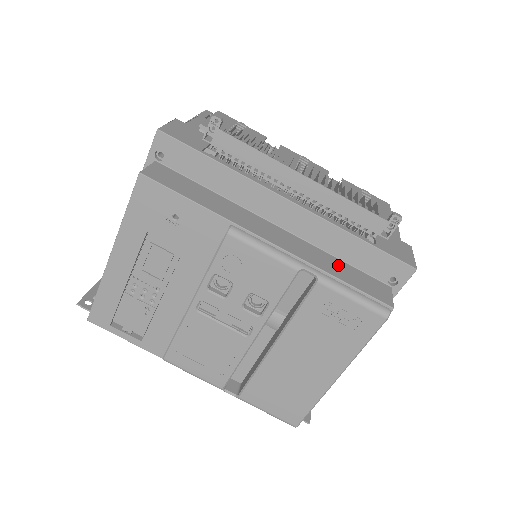
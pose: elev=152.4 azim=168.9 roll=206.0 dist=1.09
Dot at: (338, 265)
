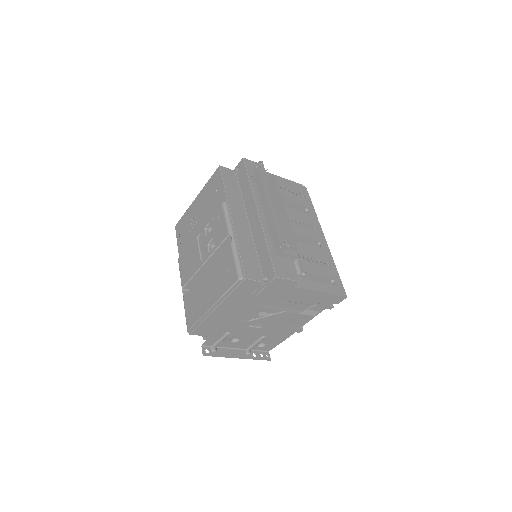
Dot at: (250, 251)
